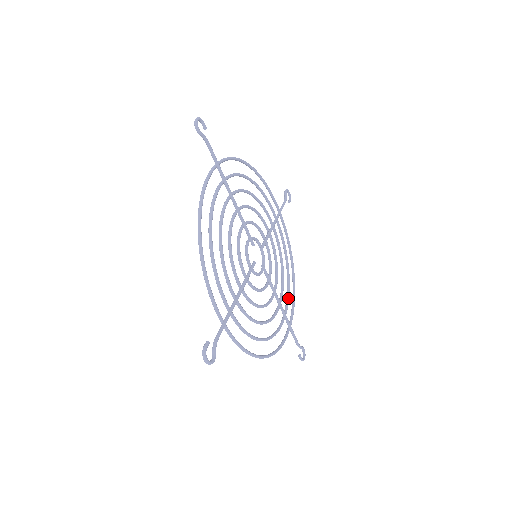
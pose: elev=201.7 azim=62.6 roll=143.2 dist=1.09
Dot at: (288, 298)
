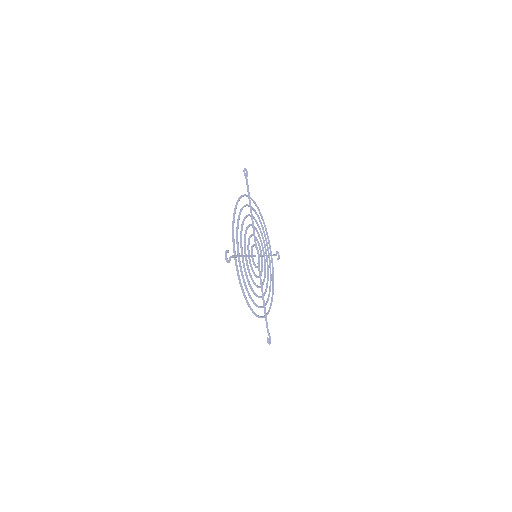
Dot at: (267, 301)
